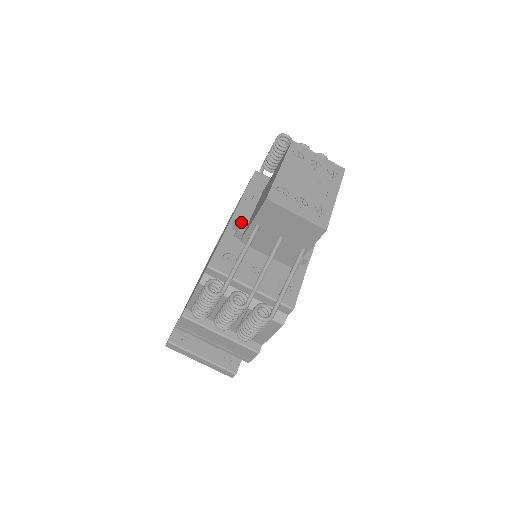
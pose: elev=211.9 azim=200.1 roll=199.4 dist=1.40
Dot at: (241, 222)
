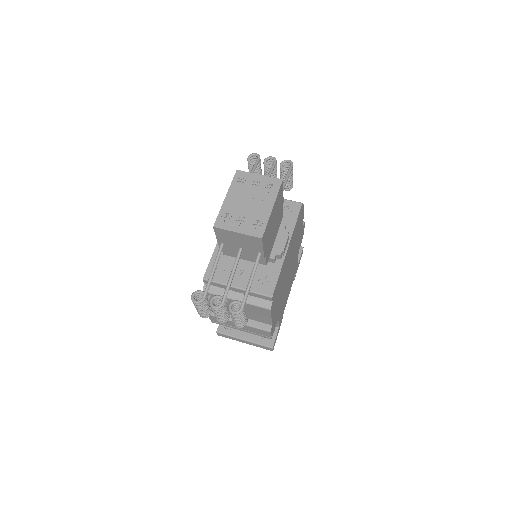
Dot at: occluded
